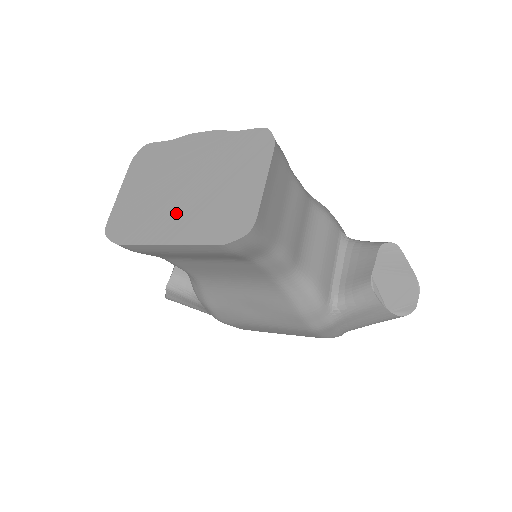
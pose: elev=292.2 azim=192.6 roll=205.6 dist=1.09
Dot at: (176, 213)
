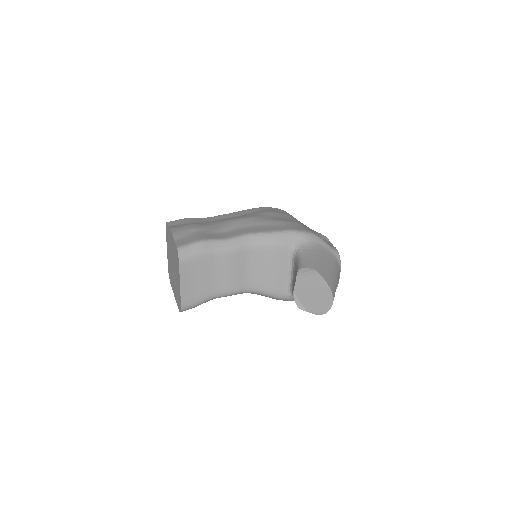
Dot at: (173, 280)
